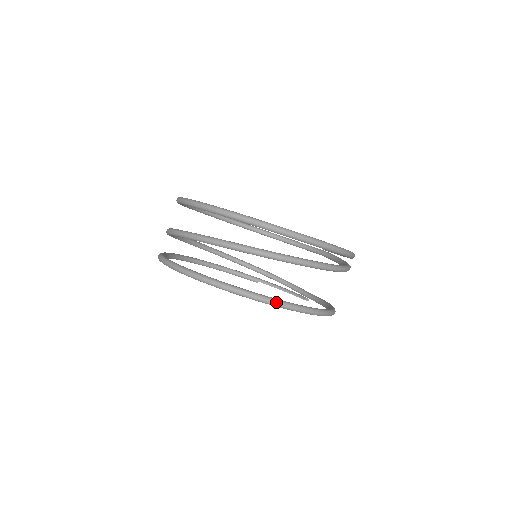
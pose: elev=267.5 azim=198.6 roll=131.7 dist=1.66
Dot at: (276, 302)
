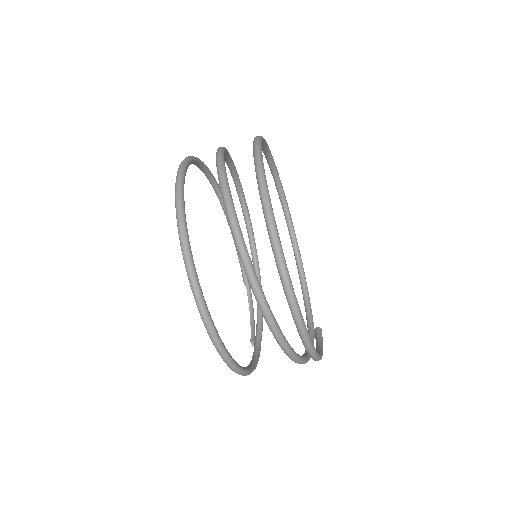
Dot at: (197, 291)
